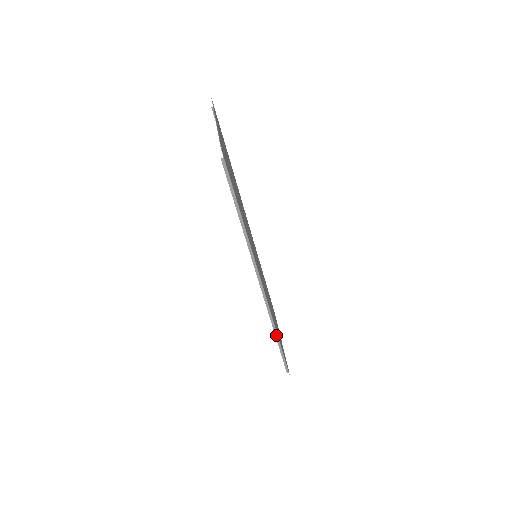
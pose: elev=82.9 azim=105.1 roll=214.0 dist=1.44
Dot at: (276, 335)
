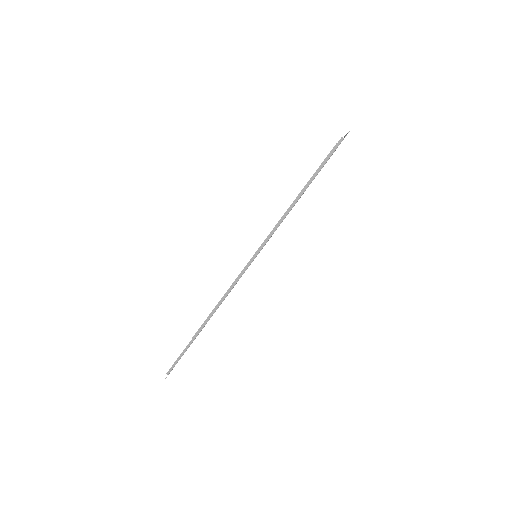
Dot at: (206, 321)
